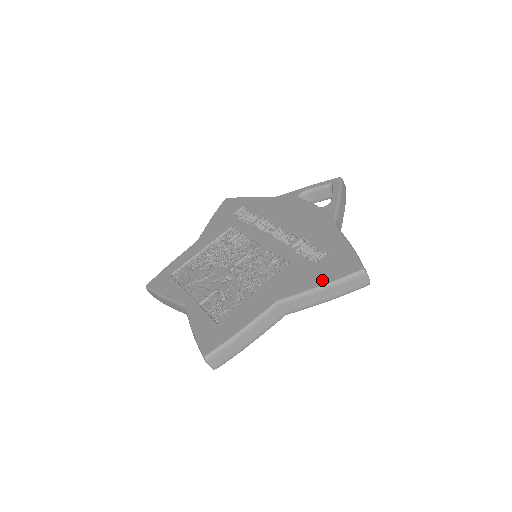
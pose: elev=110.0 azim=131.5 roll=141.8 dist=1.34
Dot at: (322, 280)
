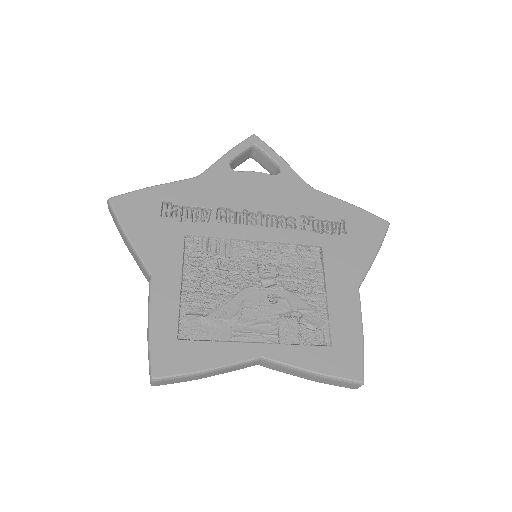
Dot at: (372, 247)
